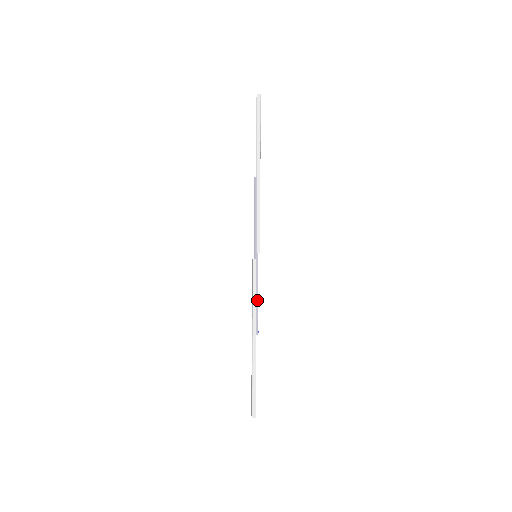
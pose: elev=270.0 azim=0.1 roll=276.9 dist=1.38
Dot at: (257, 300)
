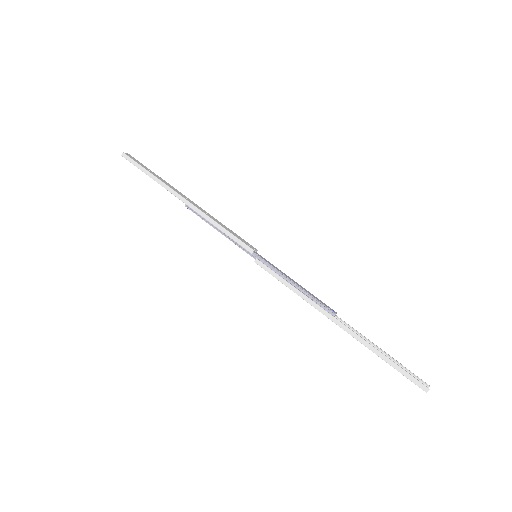
Dot at: (299, 287)
